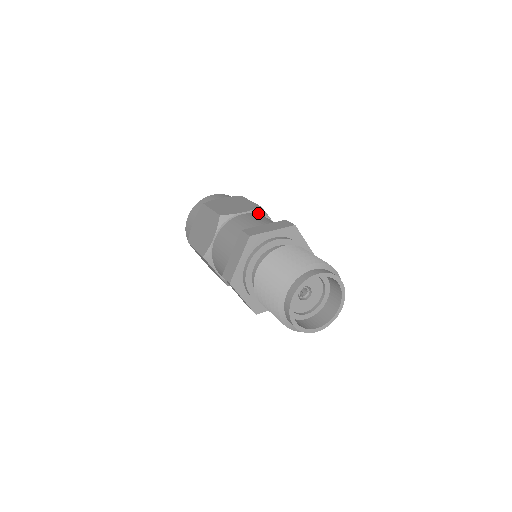
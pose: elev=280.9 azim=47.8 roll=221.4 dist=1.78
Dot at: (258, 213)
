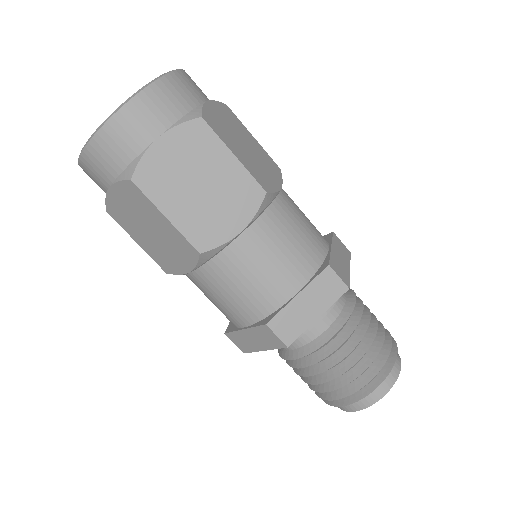
Dot at: (263, 210)
